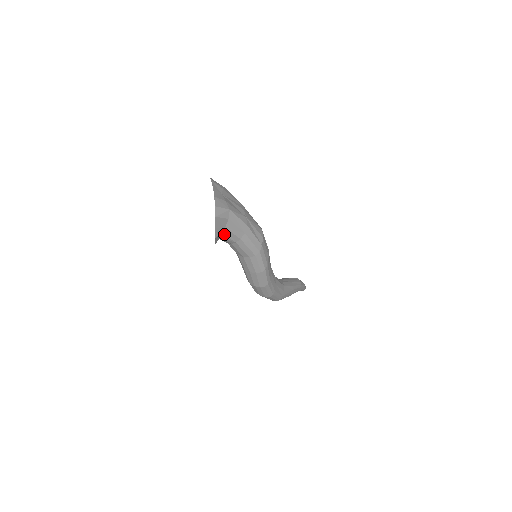
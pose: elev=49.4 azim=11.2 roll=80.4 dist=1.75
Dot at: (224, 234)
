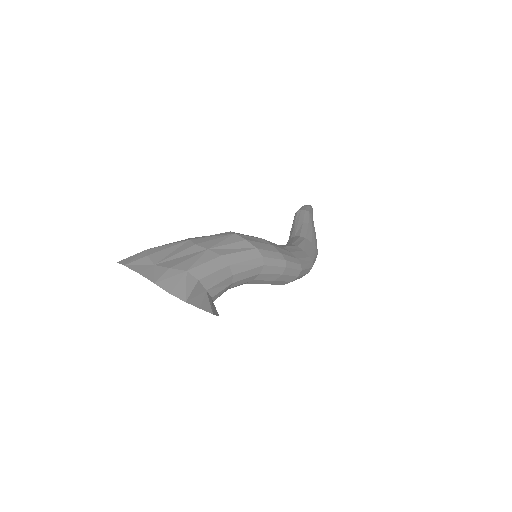
Dot at: (213, 296)
